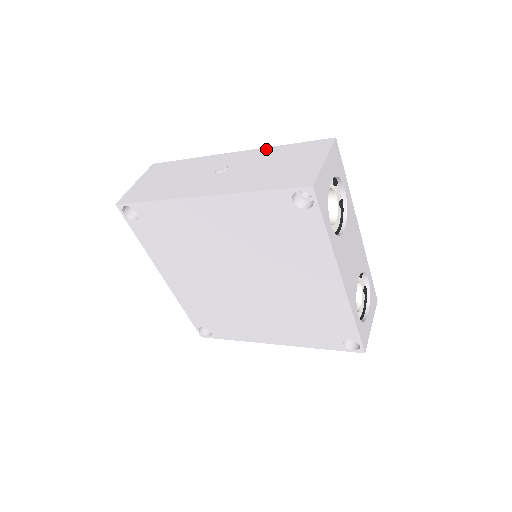
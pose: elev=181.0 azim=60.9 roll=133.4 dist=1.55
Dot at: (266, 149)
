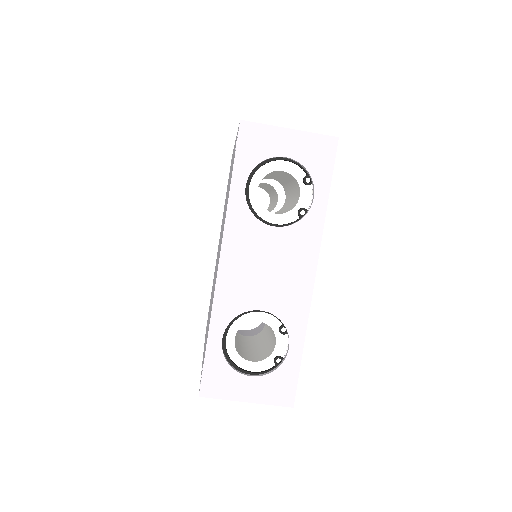
Dot at: occluded
